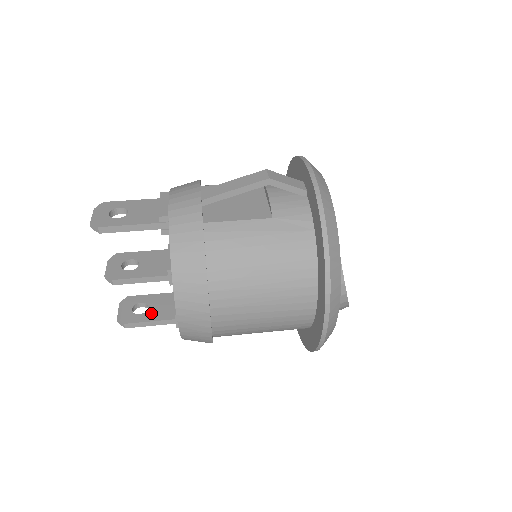
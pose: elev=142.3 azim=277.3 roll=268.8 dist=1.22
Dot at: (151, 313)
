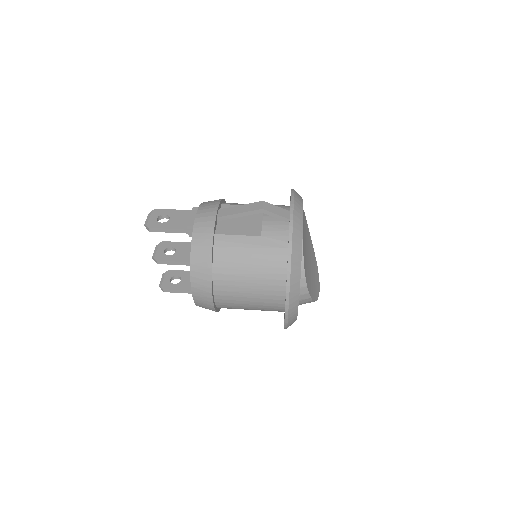
Dot at: (182, 284)
